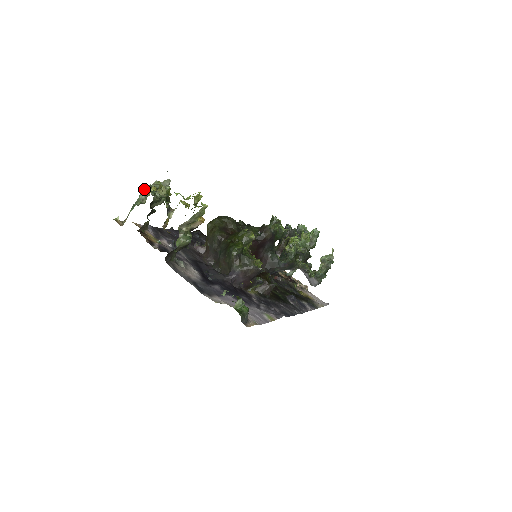
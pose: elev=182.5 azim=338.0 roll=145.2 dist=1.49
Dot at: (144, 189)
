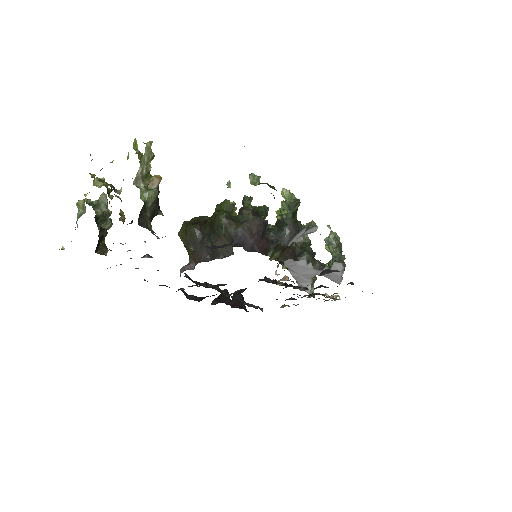
Dot at: (78, 205)
